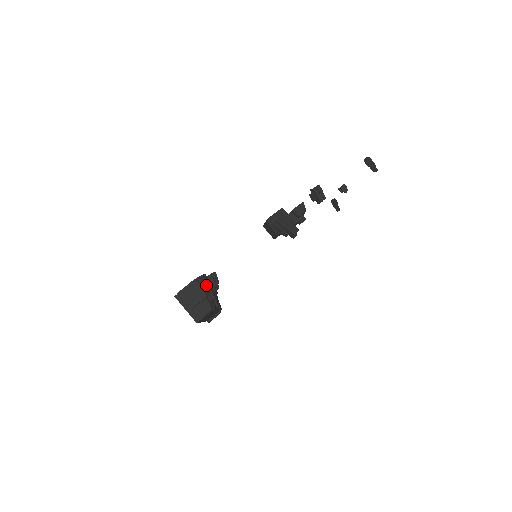
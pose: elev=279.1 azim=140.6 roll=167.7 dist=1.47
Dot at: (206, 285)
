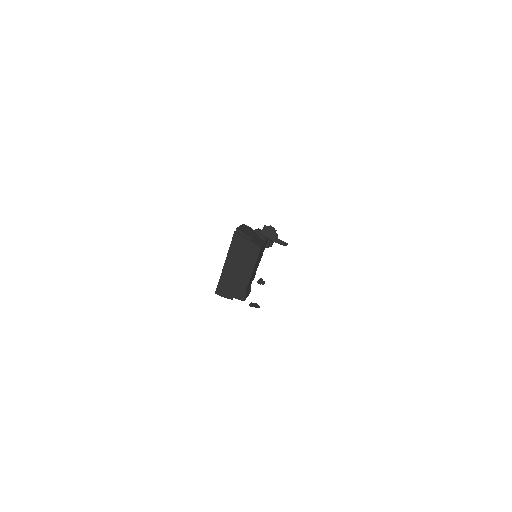
Dot at: occluded
